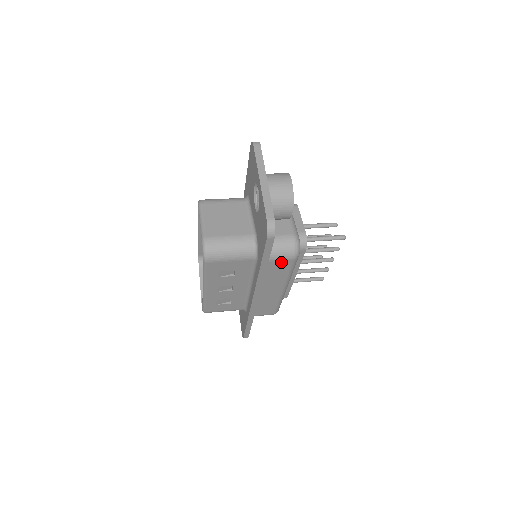
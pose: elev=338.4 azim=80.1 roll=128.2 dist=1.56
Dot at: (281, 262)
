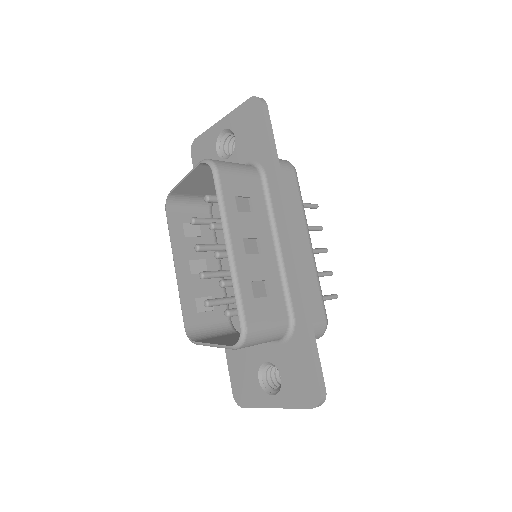
Dot at: (286, 174)
